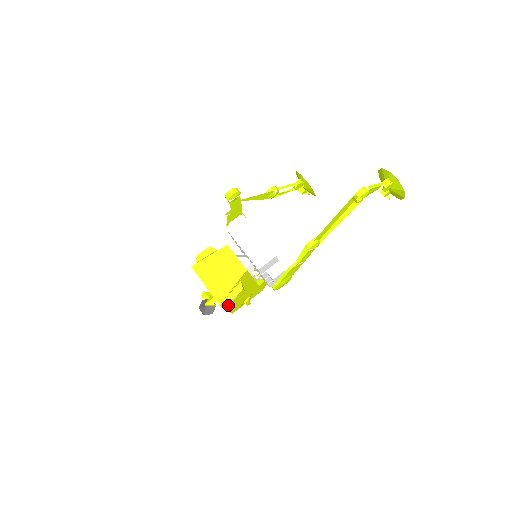
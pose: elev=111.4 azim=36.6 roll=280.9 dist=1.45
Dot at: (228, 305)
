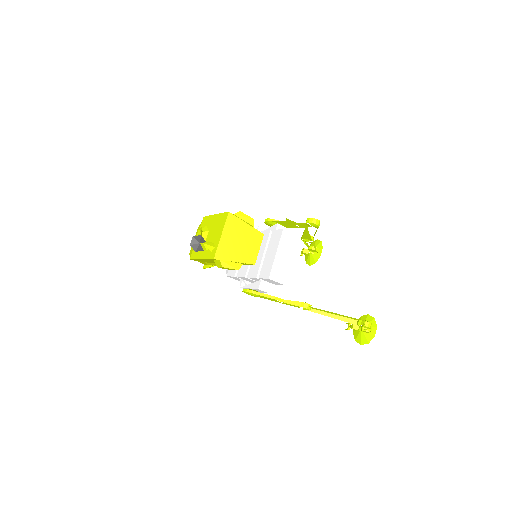
Dot at: occluded
